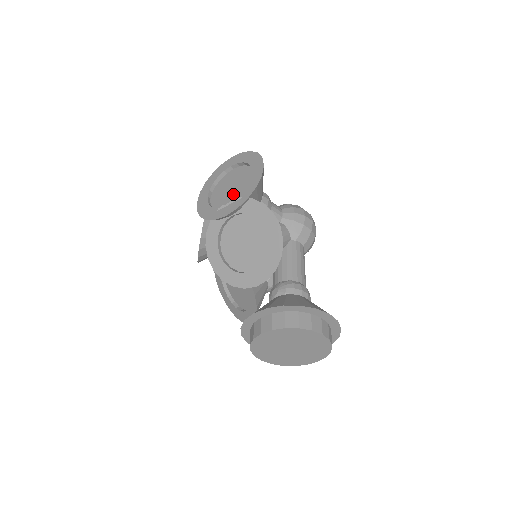
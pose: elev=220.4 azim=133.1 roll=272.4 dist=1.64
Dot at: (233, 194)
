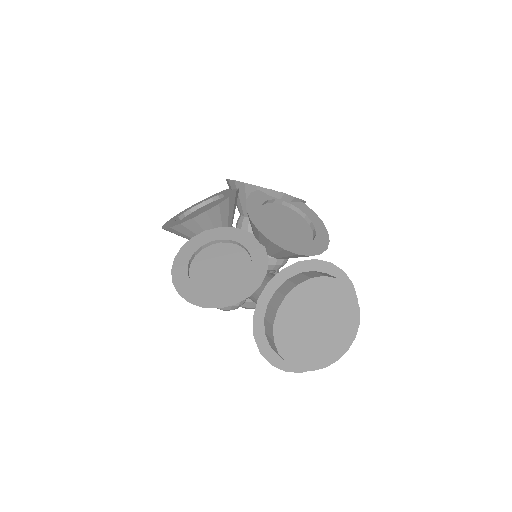
Dot at: occluded
